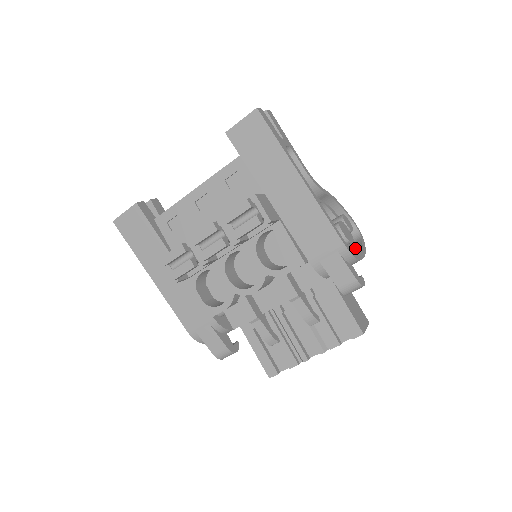
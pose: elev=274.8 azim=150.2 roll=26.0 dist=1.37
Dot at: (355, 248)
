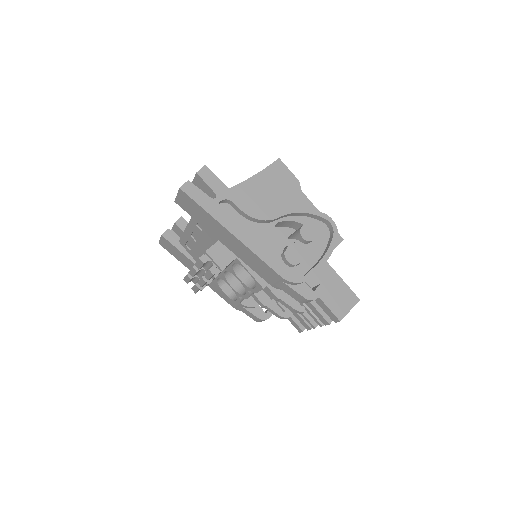
Dot at: (325, 248)
